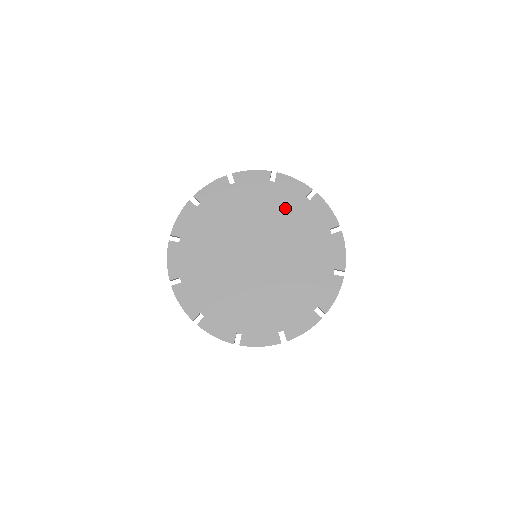
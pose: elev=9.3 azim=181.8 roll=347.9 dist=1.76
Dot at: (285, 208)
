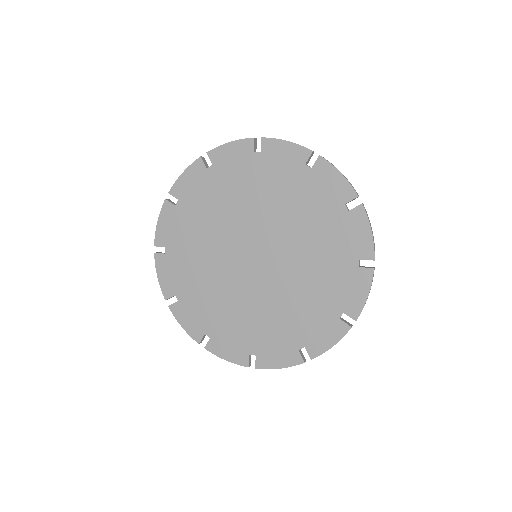
Dot at: (280, 186)
